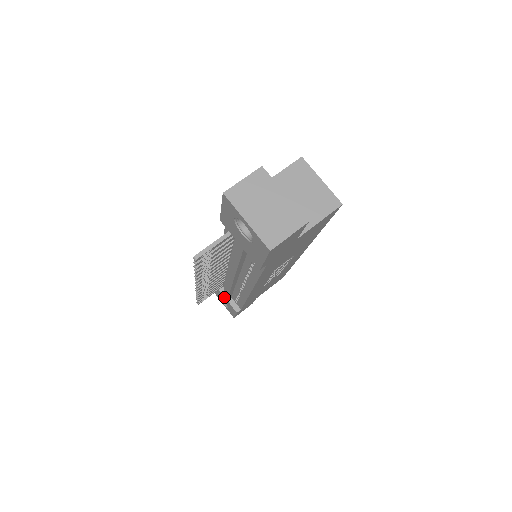
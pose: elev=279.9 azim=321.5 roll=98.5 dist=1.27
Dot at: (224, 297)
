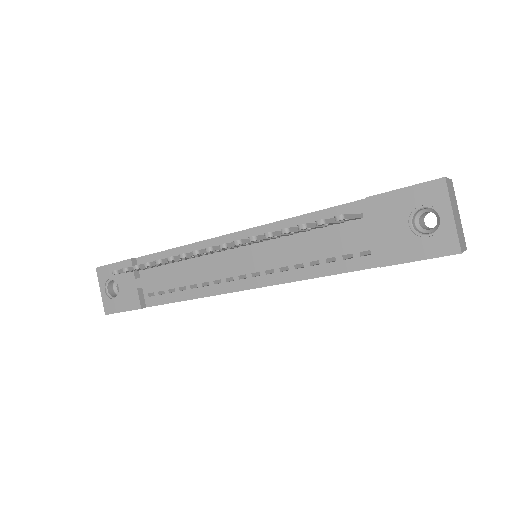
Dot at: (134, 283)
